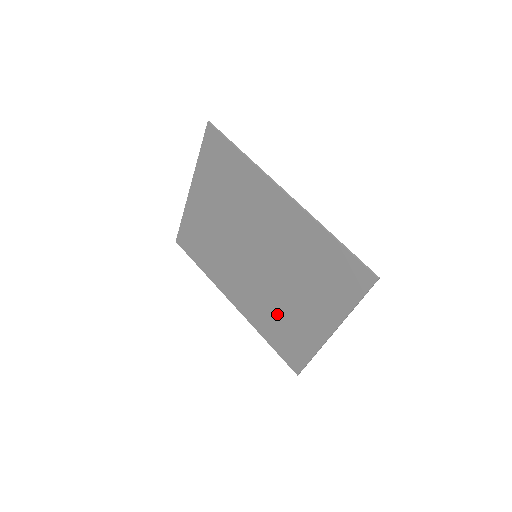
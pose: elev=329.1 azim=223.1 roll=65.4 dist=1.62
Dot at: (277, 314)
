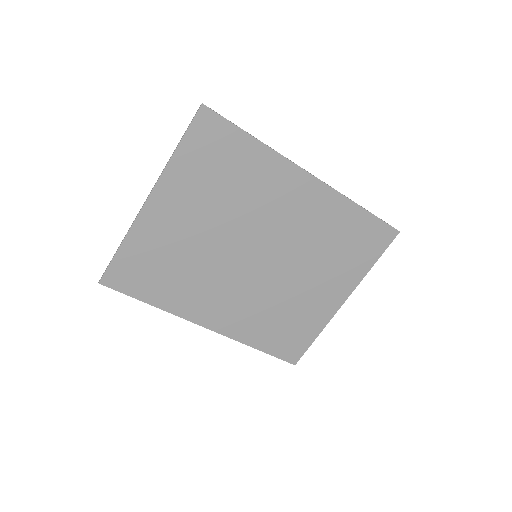
Dot at: (278, 311)
